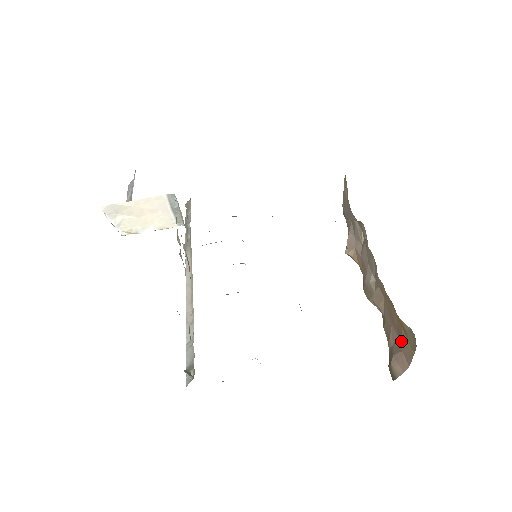
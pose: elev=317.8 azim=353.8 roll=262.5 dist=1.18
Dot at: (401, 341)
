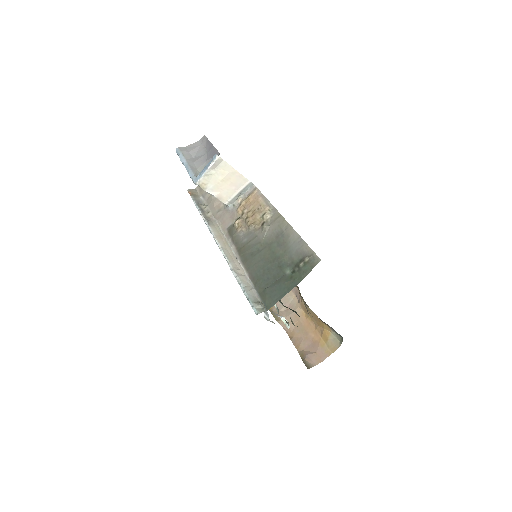
Dot at: (317, 346)
